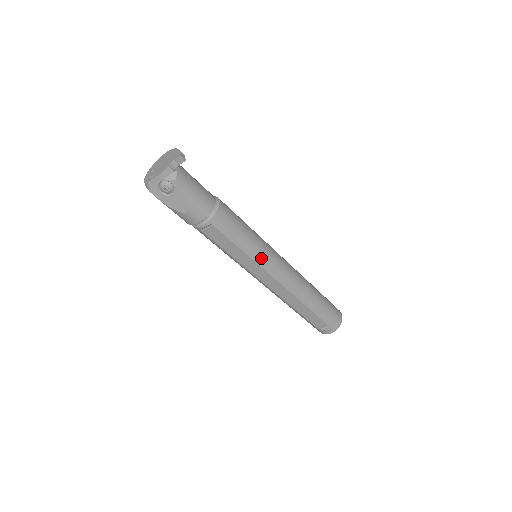
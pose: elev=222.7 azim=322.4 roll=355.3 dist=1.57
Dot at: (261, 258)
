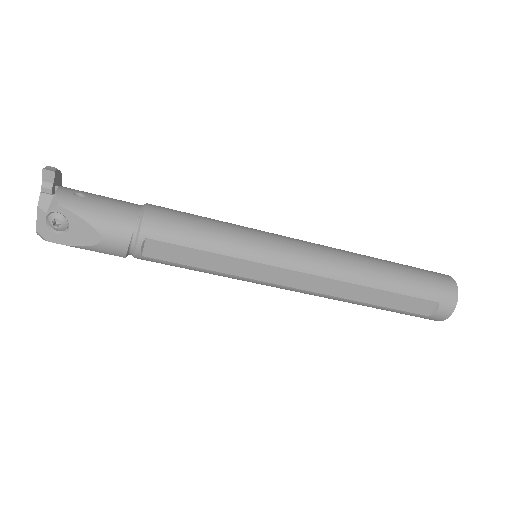
Dot at: (254, 251)
